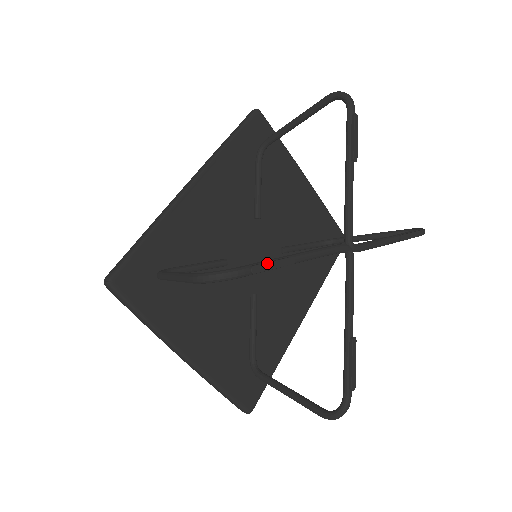
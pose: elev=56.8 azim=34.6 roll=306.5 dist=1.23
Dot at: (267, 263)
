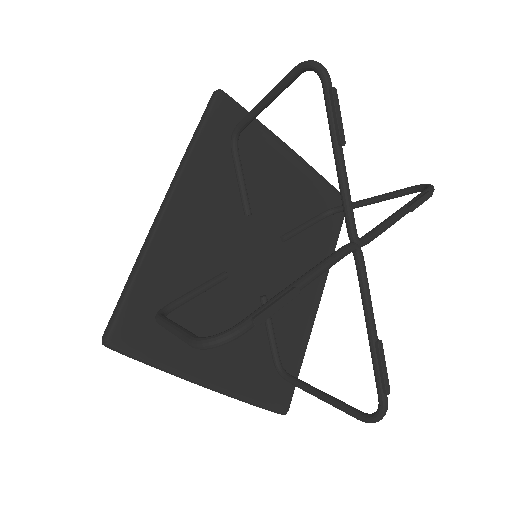
Dot at: (269, 308)
